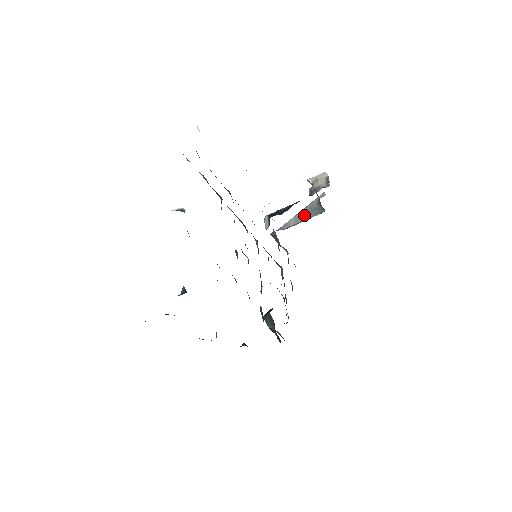
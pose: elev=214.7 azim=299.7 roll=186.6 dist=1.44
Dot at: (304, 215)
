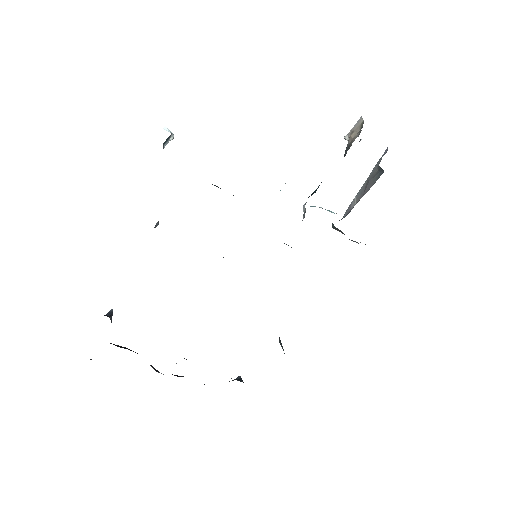
Dot at: (364, 188)
